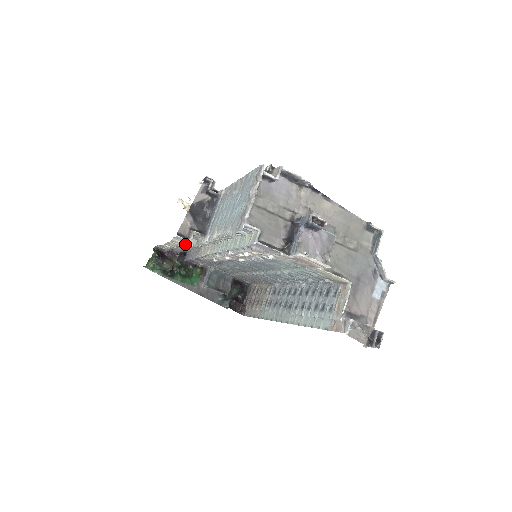
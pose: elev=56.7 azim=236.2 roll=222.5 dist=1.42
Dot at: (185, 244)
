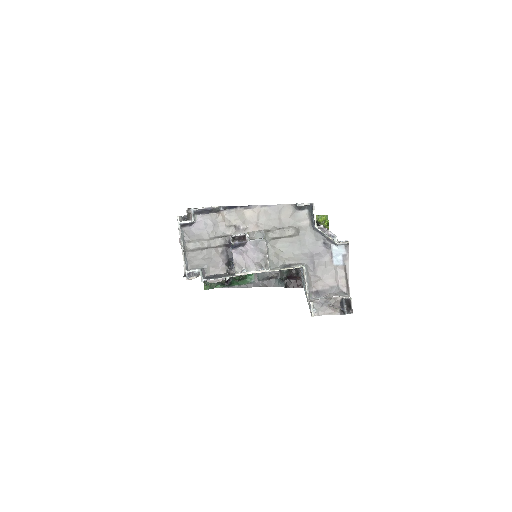
Dot at: occluded
